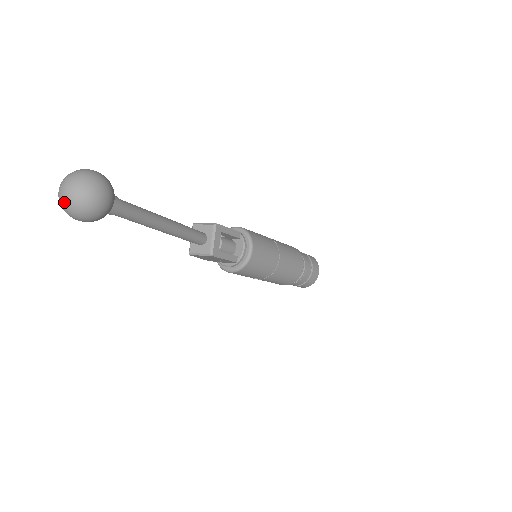
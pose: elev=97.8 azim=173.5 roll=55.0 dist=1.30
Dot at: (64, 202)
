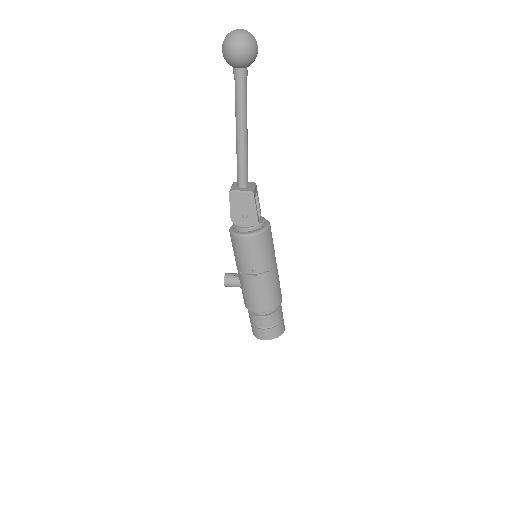
Dot at: (236, 32)
